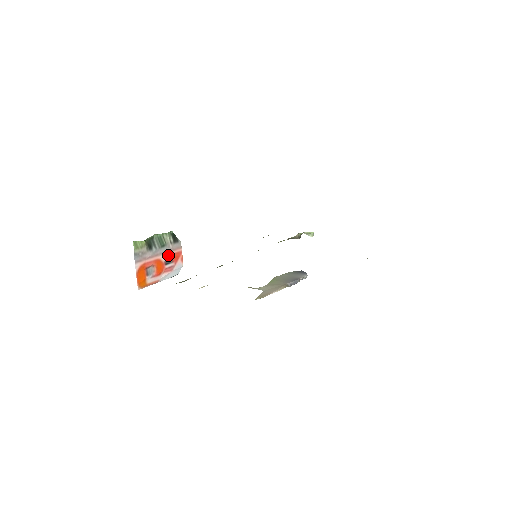
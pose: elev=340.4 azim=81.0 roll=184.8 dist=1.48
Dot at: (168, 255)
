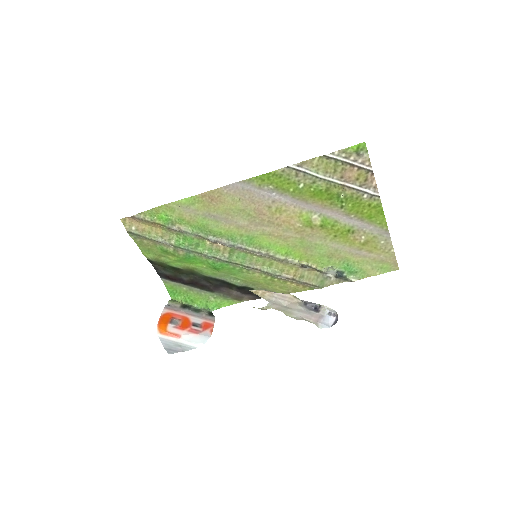
Dot at: (198, 320)
